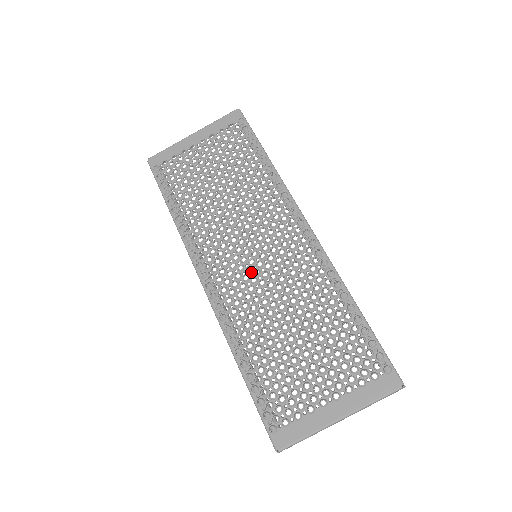
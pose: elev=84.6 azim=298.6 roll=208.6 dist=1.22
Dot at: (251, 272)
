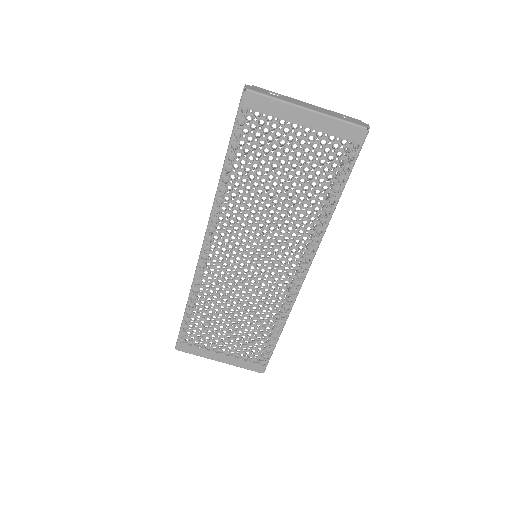
Dot at: (242, 267)
